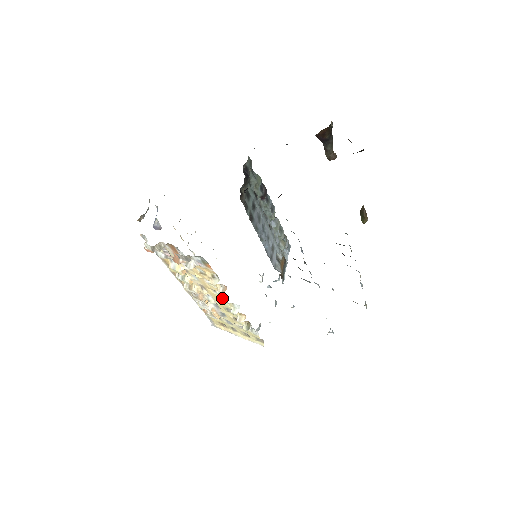
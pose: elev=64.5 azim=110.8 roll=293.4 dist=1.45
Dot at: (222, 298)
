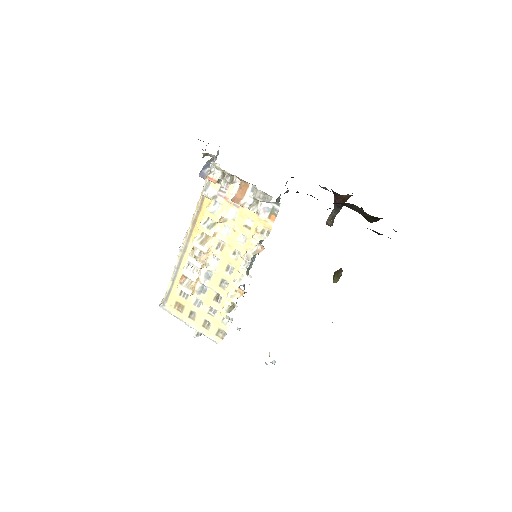
Dot at: (244, 261)
